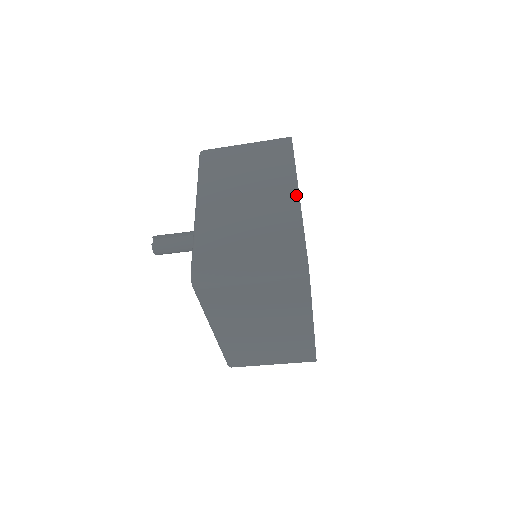
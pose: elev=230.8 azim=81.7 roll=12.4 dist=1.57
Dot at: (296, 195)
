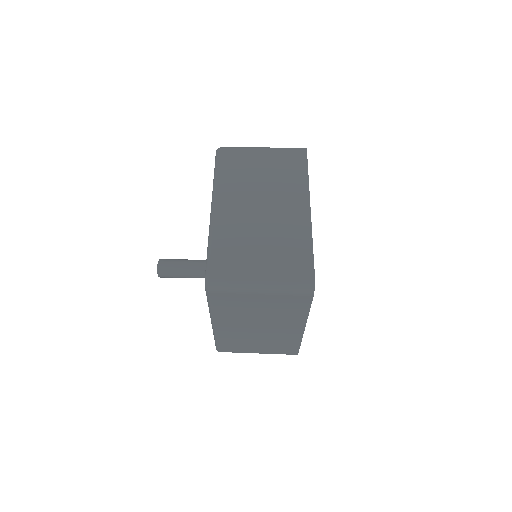
Dot at: occluded
